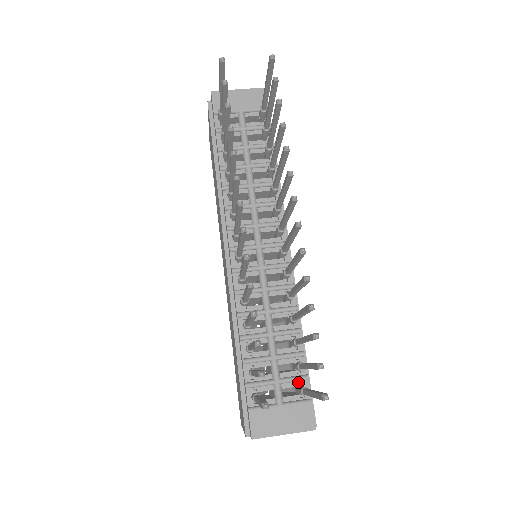
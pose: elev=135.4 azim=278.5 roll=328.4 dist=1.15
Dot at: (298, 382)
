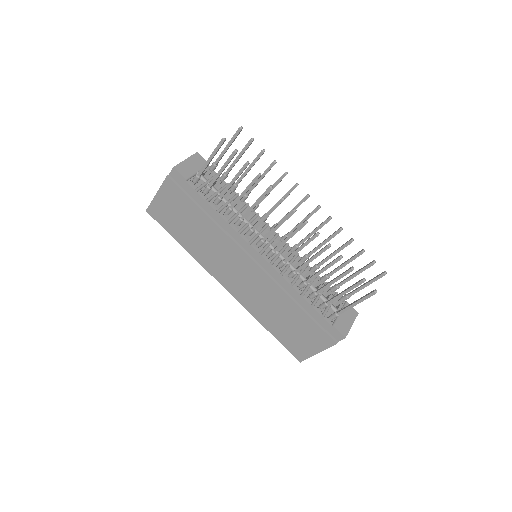
Dot at: occluded
